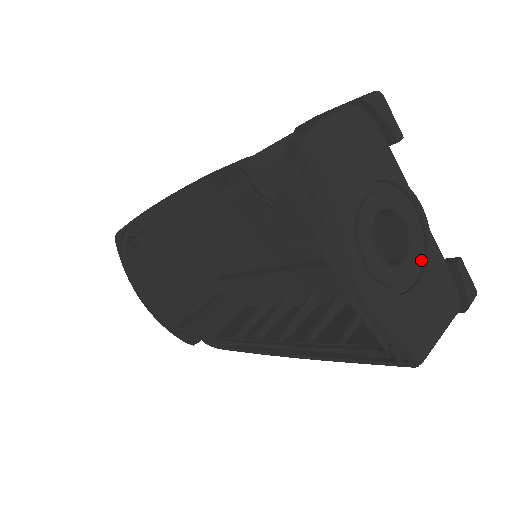
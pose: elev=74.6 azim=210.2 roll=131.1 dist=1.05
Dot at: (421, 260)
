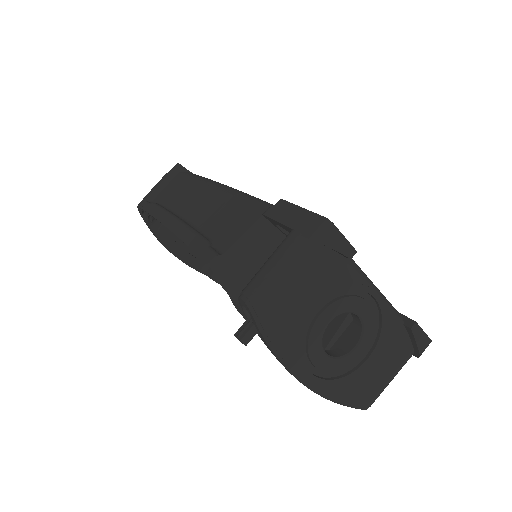
Dot at: (375, 334)
